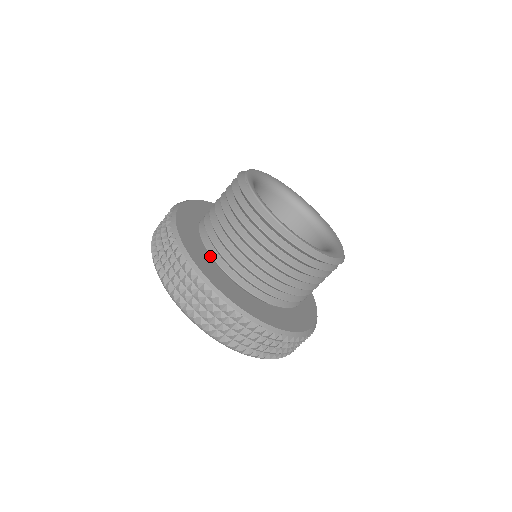
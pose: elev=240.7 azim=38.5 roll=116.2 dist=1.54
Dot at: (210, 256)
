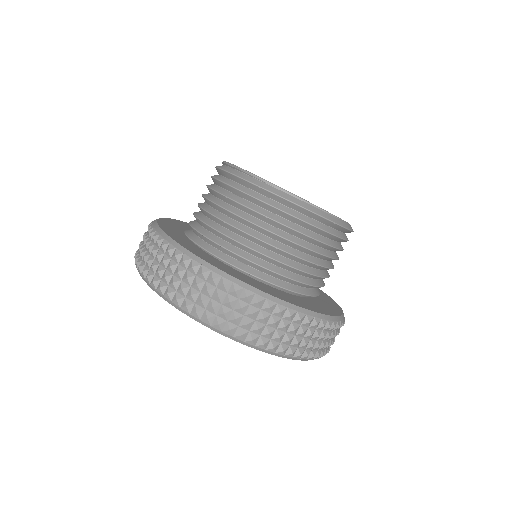
Dot at: (258, 281)
